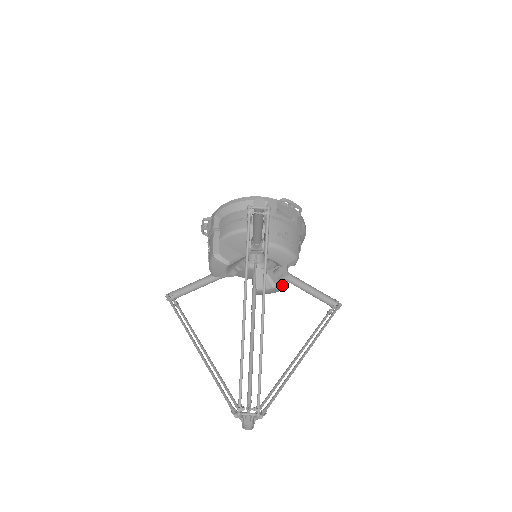
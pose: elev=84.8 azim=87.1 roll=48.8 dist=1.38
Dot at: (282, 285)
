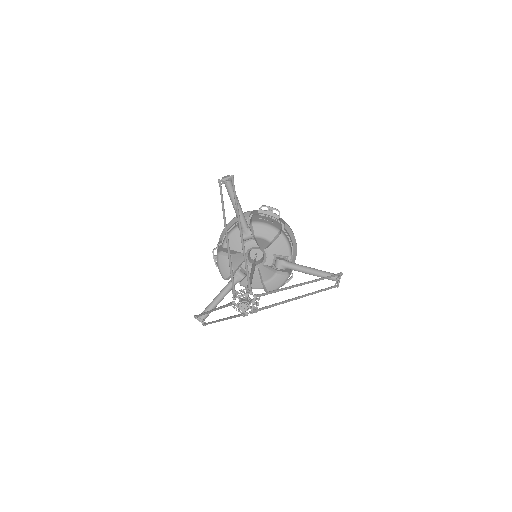
Dot at: (284, 272)
